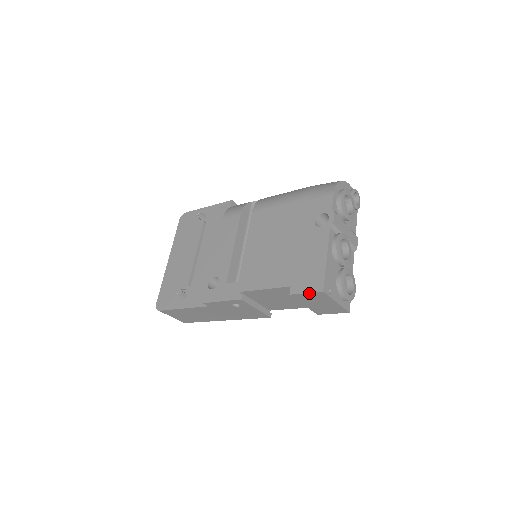
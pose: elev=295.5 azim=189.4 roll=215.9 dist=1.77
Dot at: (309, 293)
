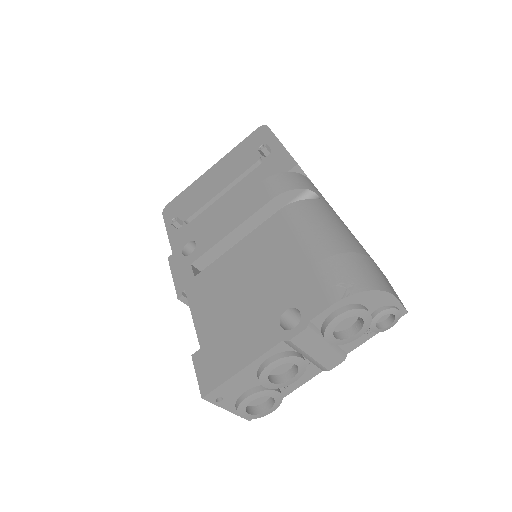
Dot at: (198, 380)
